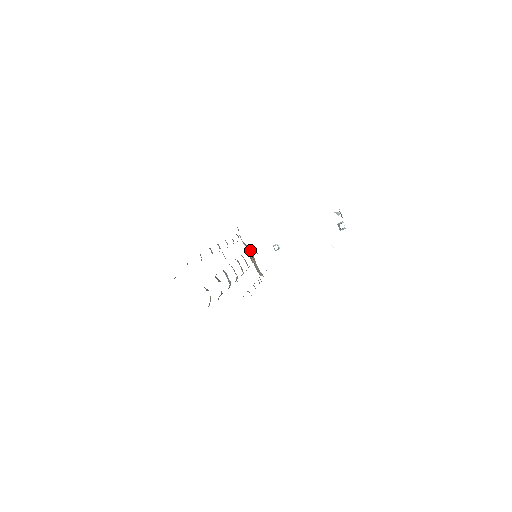
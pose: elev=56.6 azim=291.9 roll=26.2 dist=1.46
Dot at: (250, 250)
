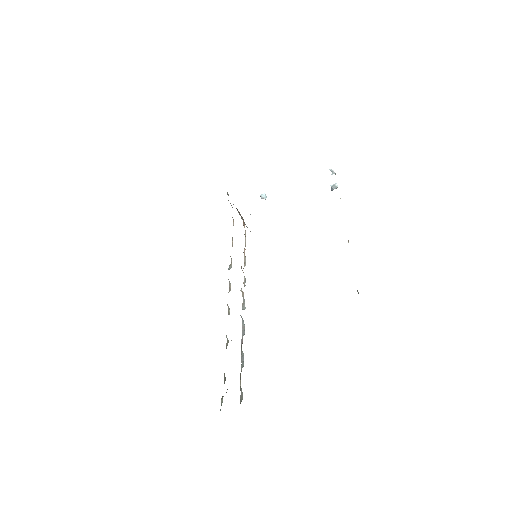
Dot at: occluded
